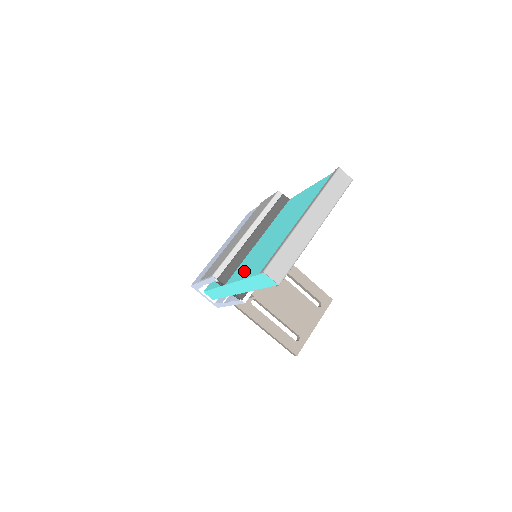
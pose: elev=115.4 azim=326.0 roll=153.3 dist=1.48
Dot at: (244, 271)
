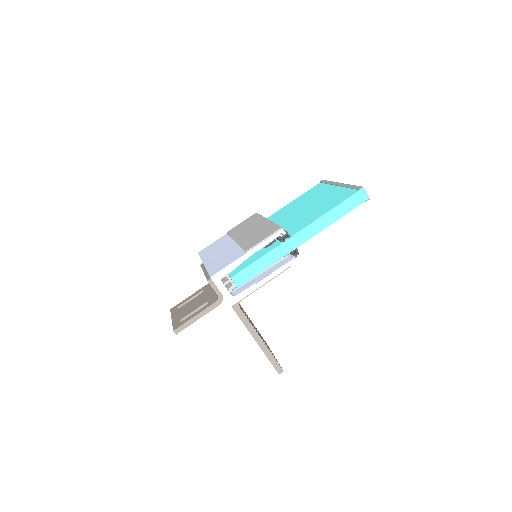
Dot at: (314, 217)
